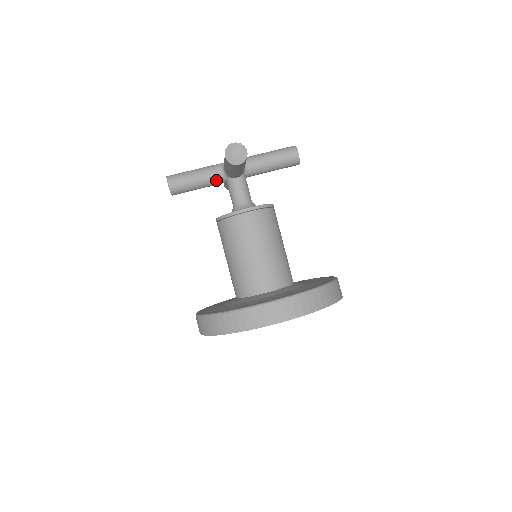
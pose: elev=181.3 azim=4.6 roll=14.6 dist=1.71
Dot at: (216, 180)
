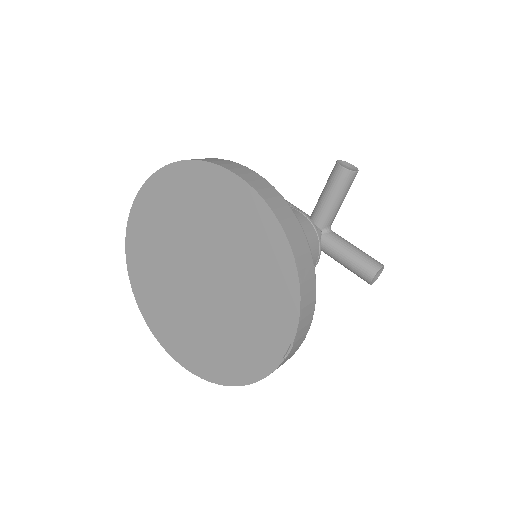
Dot at: occluded
